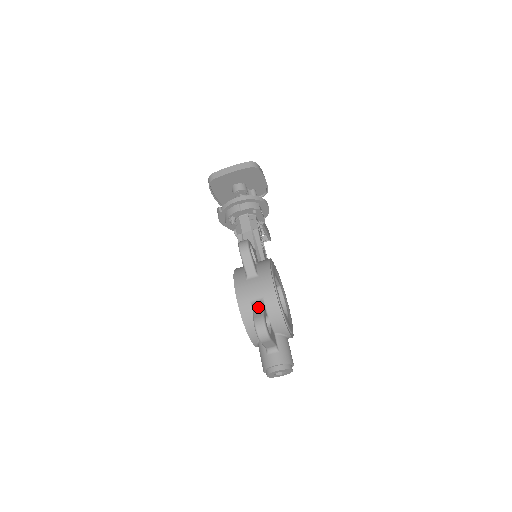
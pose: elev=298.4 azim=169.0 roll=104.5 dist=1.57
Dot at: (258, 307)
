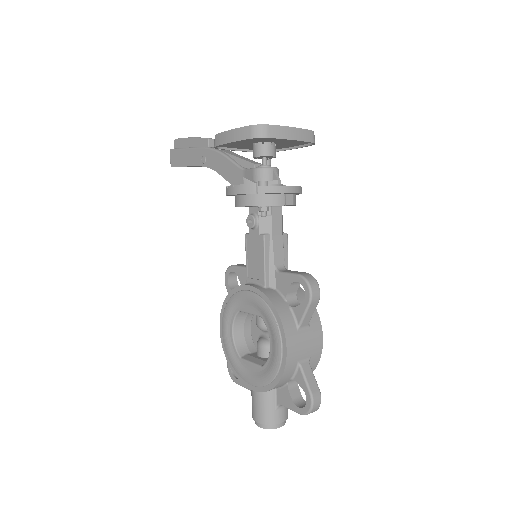
Dot at: (310, 374)
